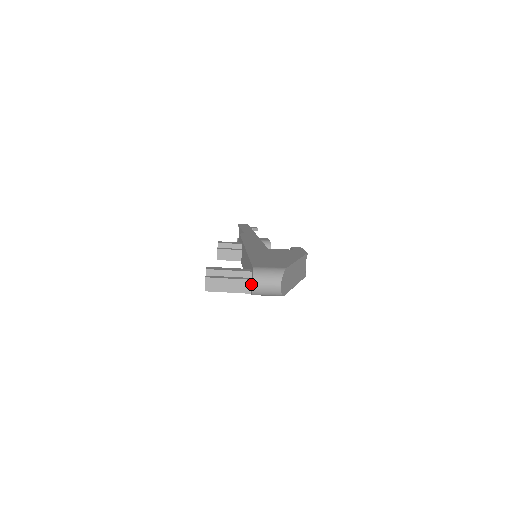
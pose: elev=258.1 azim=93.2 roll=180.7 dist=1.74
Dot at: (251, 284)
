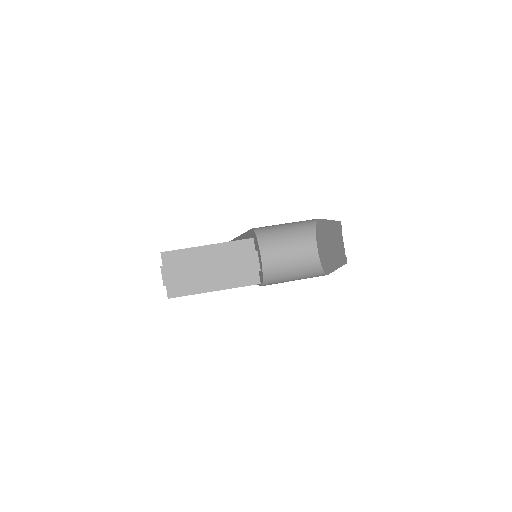
Dot at: (256, 260)
